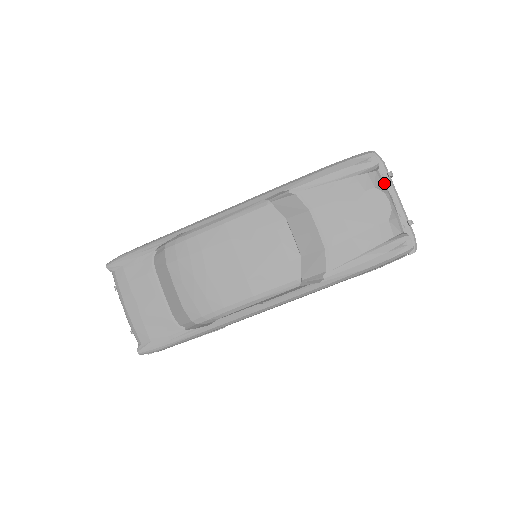
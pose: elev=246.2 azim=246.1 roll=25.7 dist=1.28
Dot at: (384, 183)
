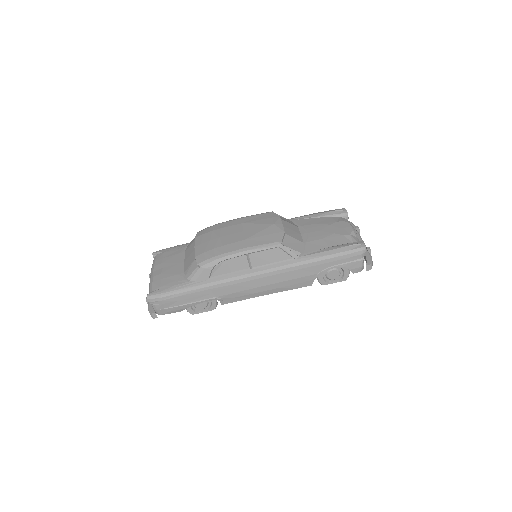
Dot at: occluded
